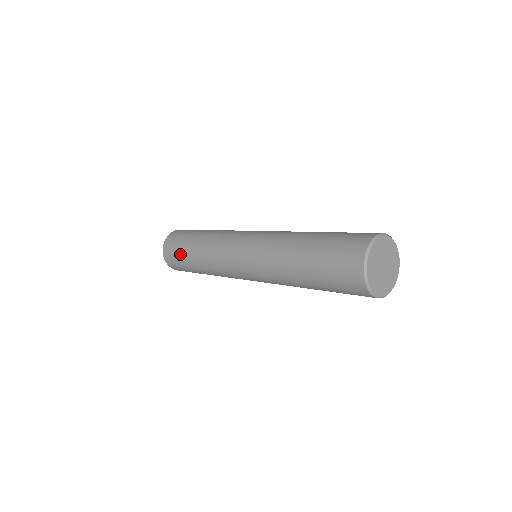
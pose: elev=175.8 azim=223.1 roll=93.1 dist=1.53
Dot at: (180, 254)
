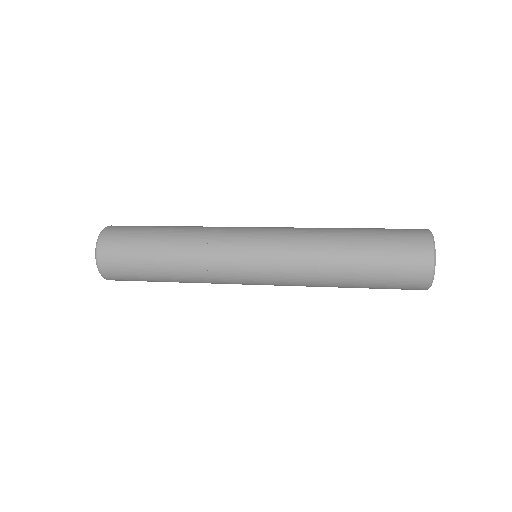
Dot at: (140, 237)
